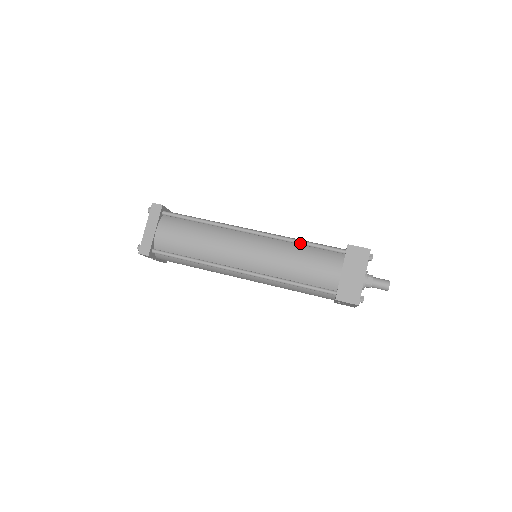
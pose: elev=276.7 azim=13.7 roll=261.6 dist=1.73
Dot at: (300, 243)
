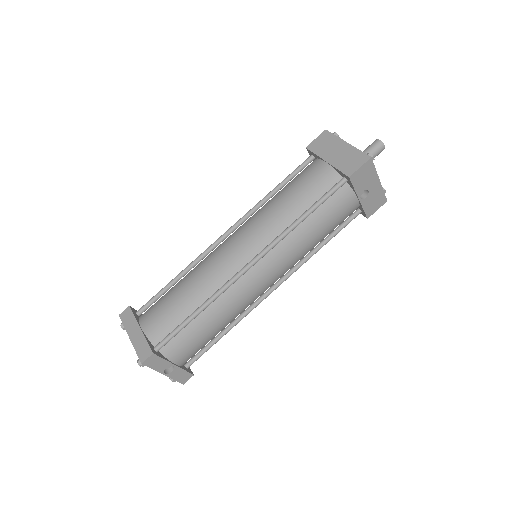
Dot at: (272, 193)
